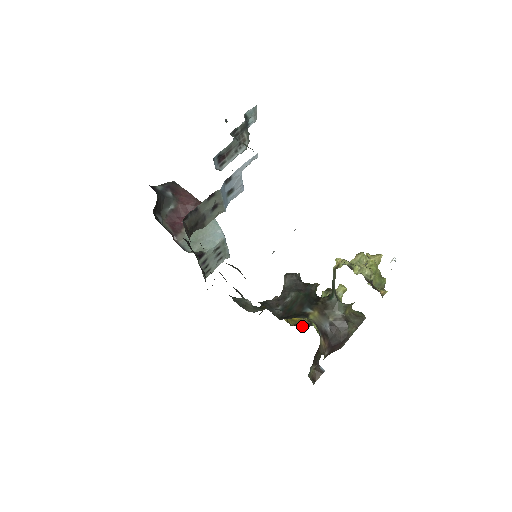
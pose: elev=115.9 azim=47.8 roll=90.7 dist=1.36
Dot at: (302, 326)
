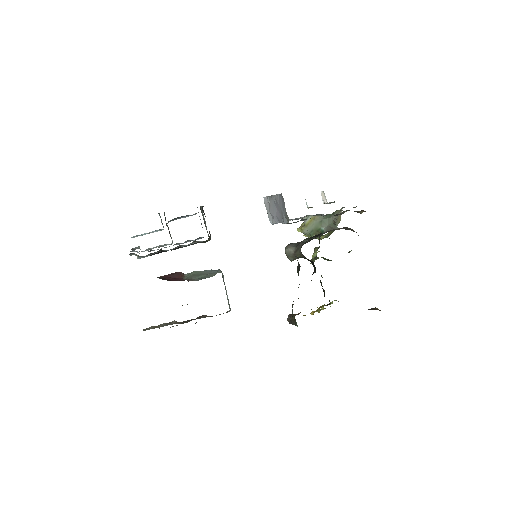
Dot at: (327, 305)
